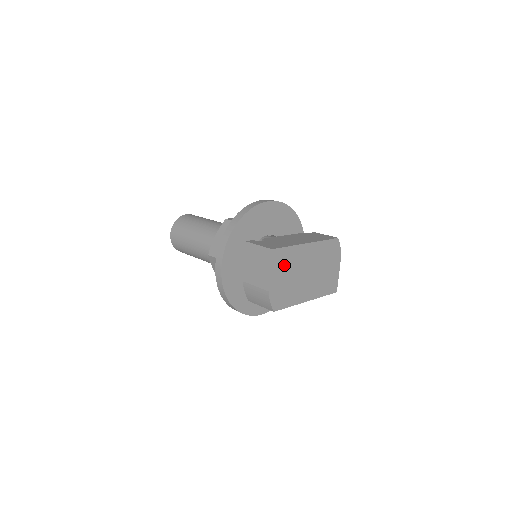
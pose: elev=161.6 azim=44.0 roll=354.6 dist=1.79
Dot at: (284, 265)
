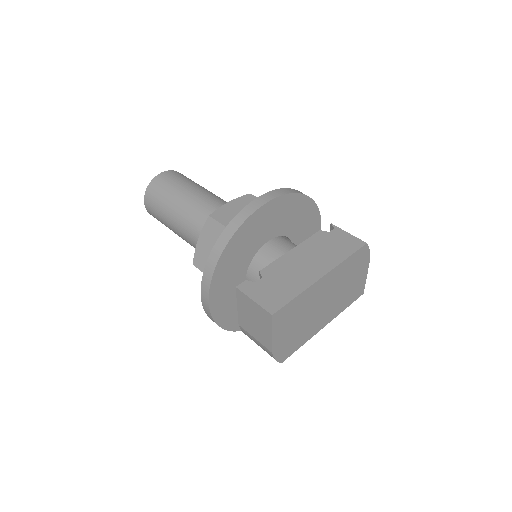
Dot at: (291, 317)
